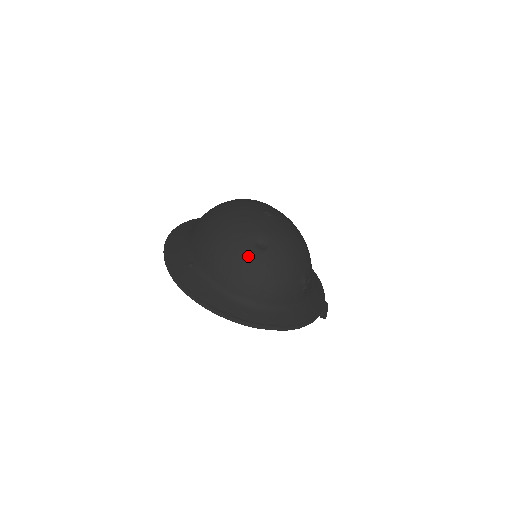
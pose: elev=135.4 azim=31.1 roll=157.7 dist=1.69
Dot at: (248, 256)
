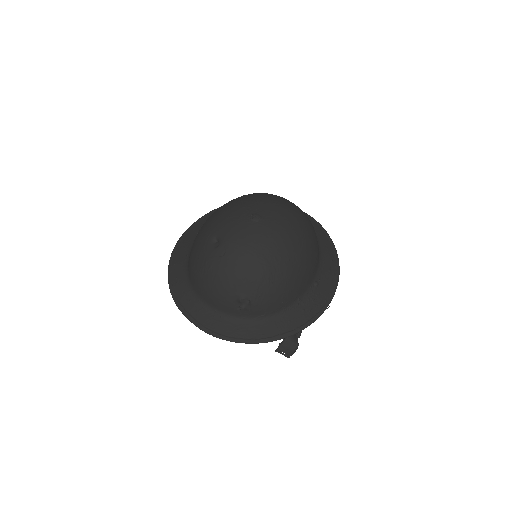
Dot at: (202, 246)
